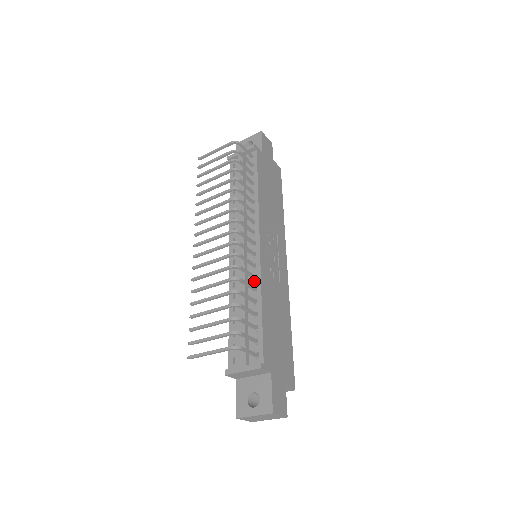
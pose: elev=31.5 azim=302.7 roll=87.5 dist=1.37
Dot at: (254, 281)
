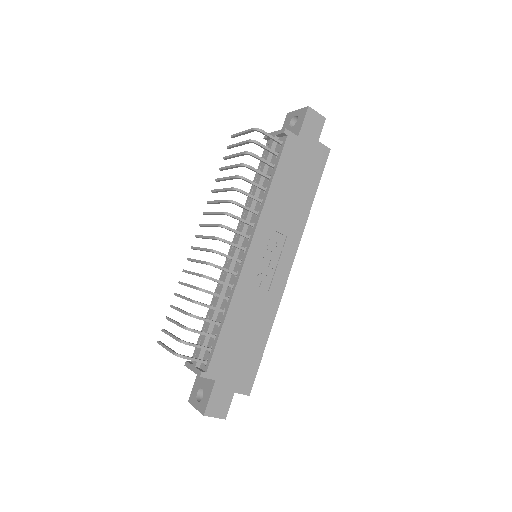
Dot at: (230, 289)
